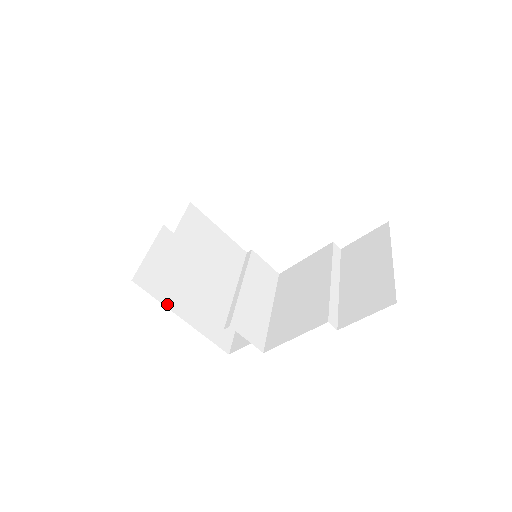
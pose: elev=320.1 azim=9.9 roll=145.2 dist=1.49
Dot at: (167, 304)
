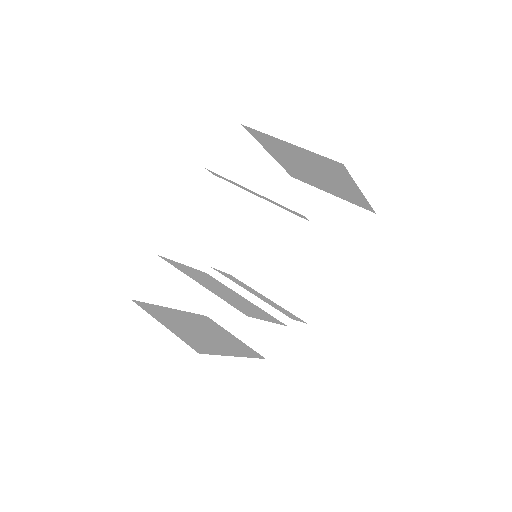
Dot at: (222, 354)
